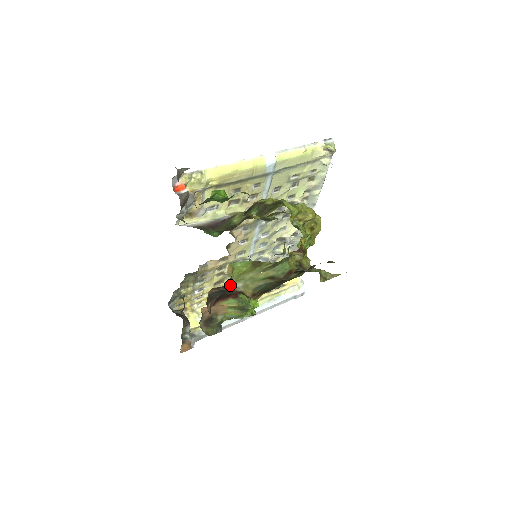
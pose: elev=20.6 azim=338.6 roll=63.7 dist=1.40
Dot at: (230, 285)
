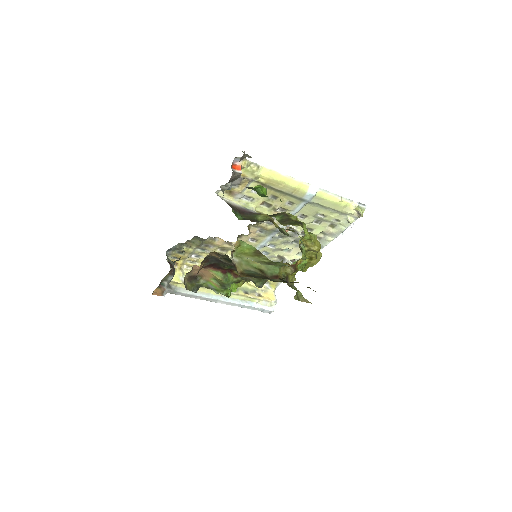
Dot at: (228, 259)
